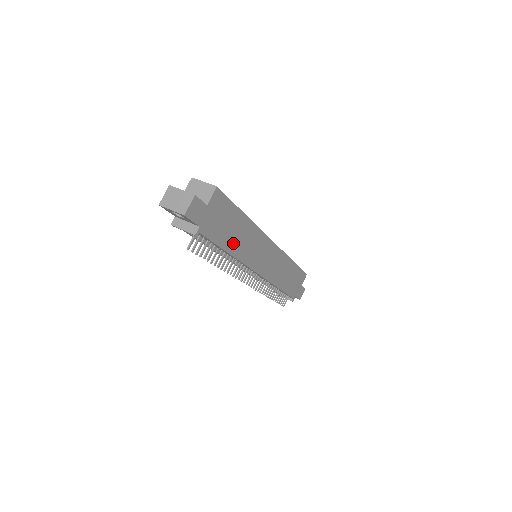
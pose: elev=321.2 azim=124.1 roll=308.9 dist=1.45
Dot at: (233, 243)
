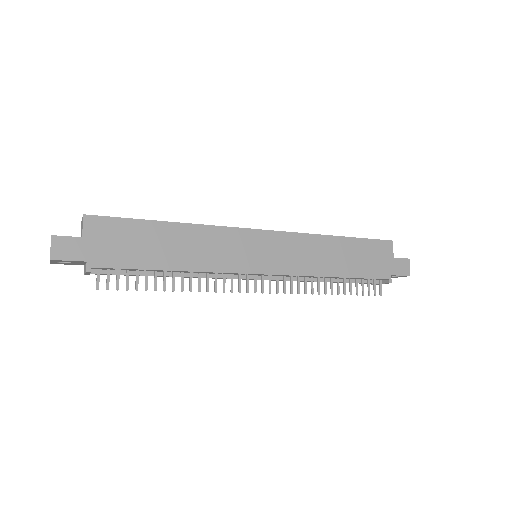
Dot at: (170, 258)
